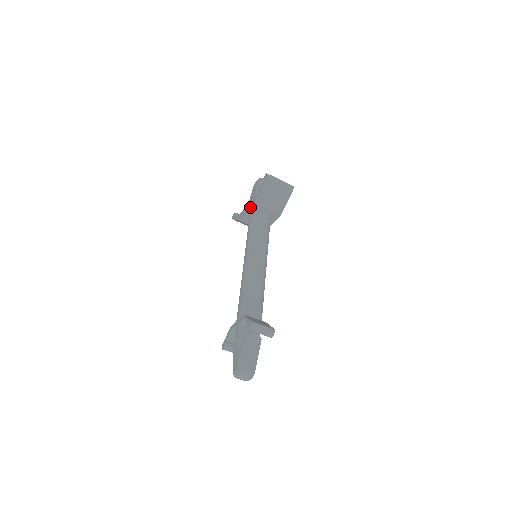
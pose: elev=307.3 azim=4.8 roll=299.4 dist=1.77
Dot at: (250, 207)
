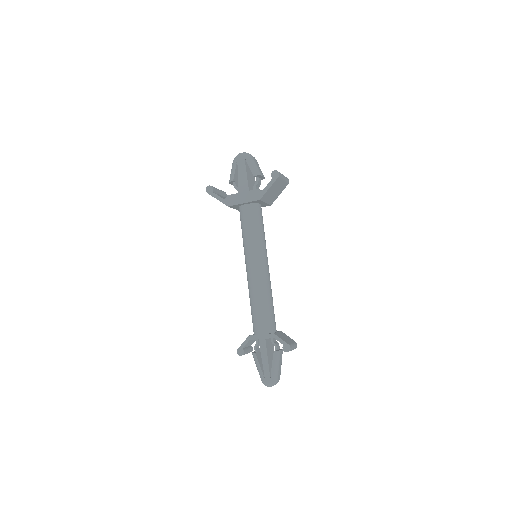
Dot at: (251, 201)
